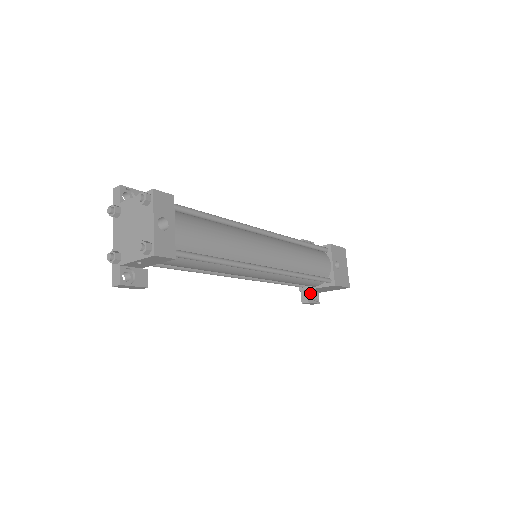
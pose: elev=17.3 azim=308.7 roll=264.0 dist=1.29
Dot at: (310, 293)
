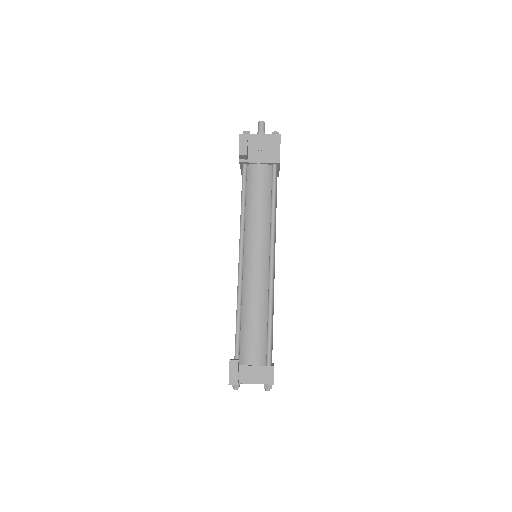
Dot at: occluded
